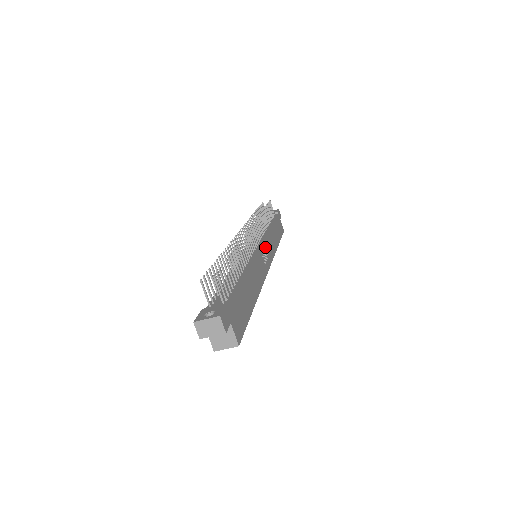
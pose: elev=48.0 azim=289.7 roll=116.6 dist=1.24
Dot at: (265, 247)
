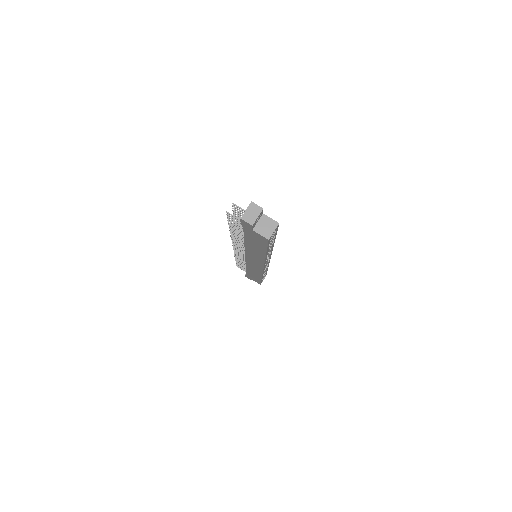
Dot at: occluded
